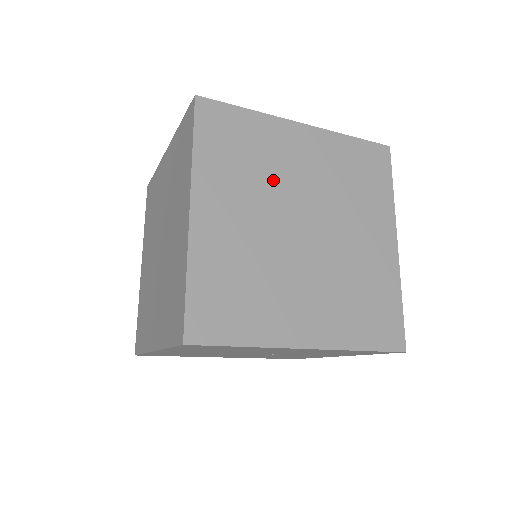
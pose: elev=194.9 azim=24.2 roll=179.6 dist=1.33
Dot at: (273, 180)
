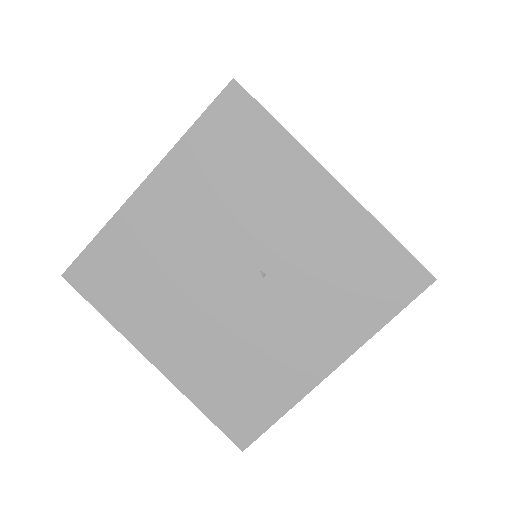
Dot at: occluded
